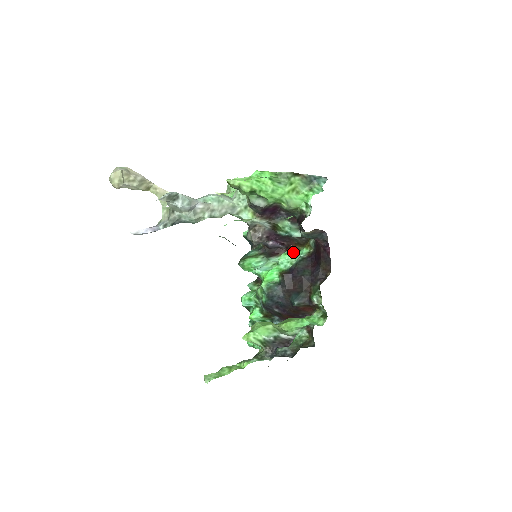
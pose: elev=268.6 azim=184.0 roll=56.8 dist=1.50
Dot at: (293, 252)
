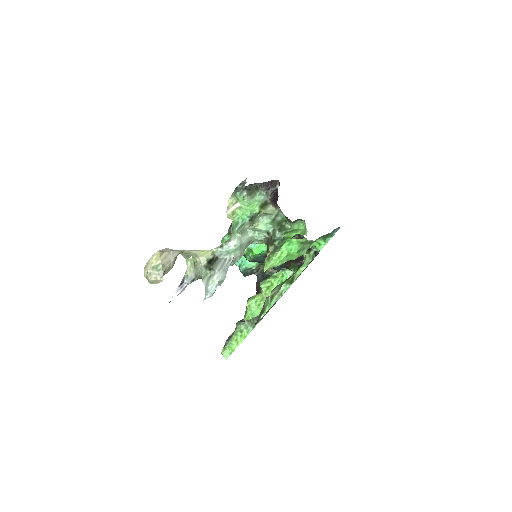
Dot at: occluded
